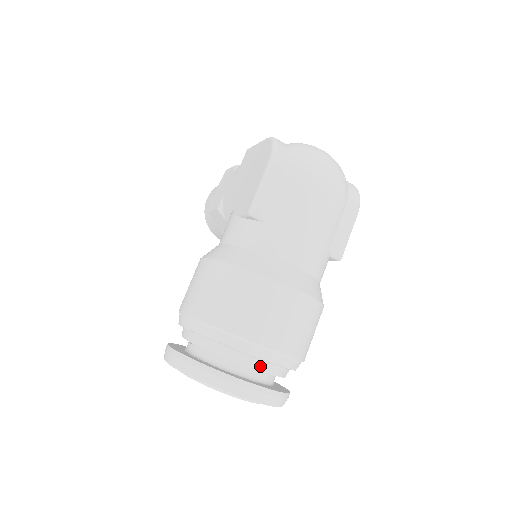
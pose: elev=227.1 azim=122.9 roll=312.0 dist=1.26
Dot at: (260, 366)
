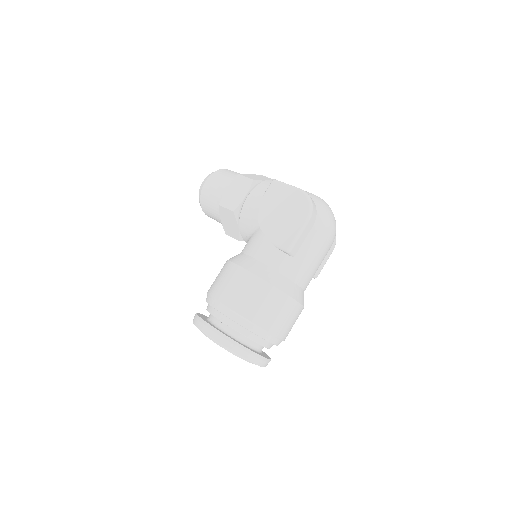
Dot at: (268, 346)
